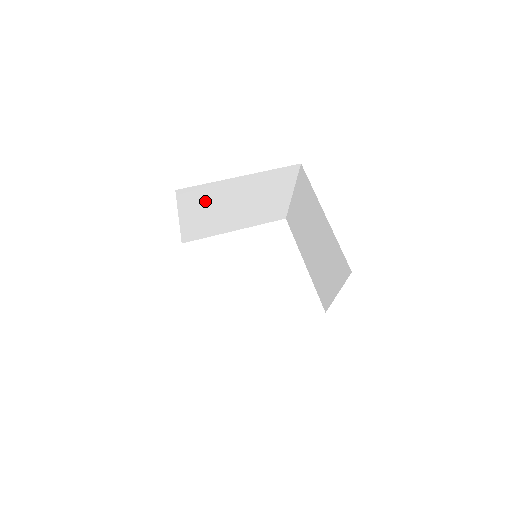
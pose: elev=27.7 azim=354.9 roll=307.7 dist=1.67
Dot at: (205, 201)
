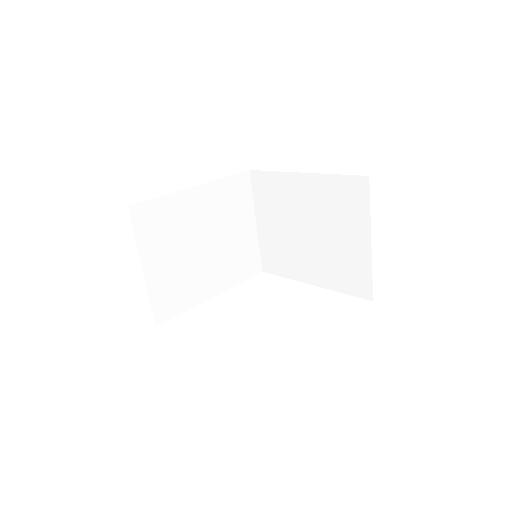
Dot at: (167, 232)
